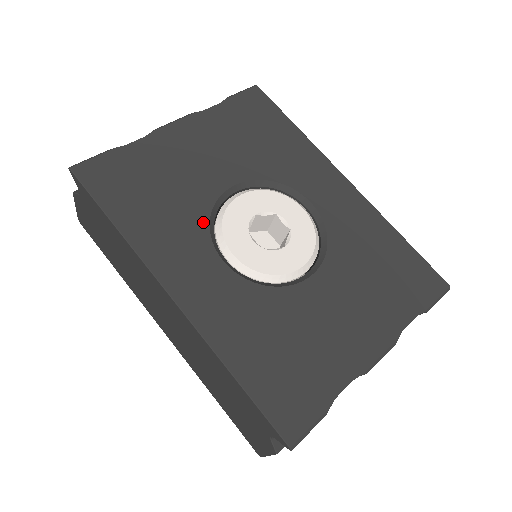
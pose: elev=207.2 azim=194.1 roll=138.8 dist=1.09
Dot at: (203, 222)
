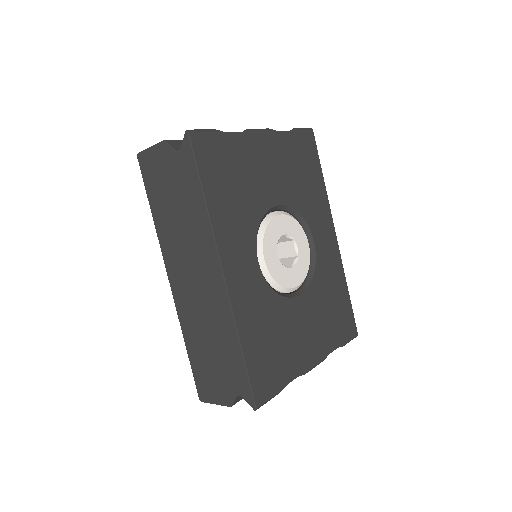
Dot at: (255, 225)
